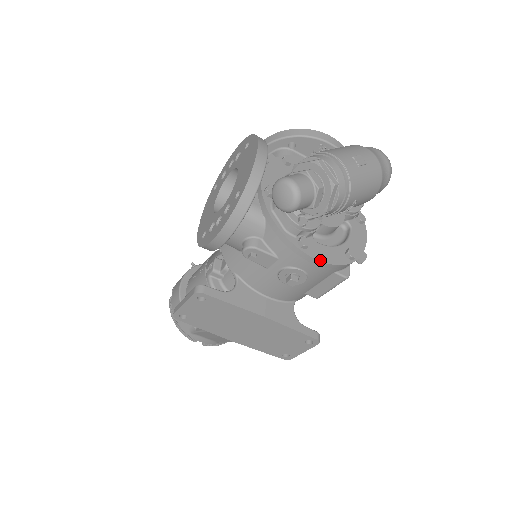
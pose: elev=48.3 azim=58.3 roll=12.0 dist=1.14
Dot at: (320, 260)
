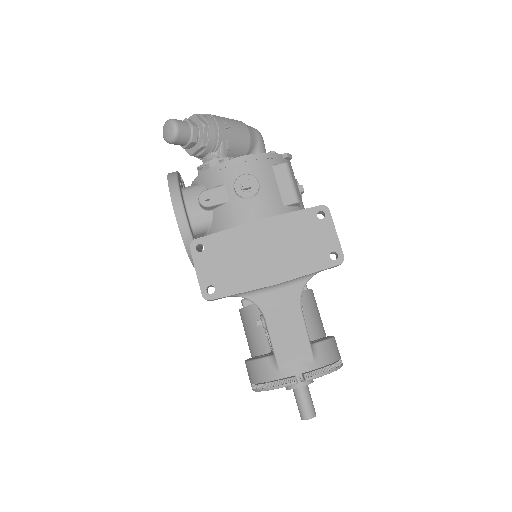
Dot at: (243, 156)
